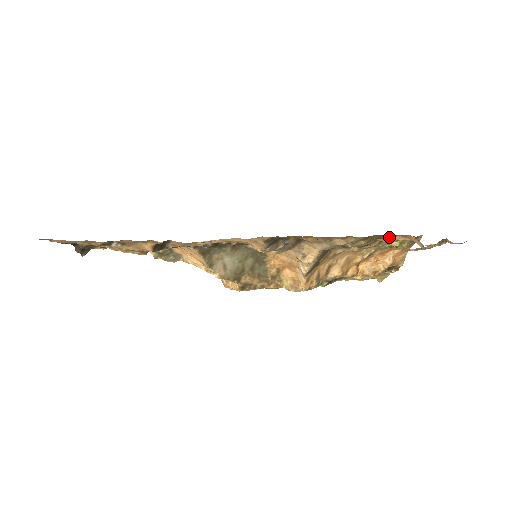
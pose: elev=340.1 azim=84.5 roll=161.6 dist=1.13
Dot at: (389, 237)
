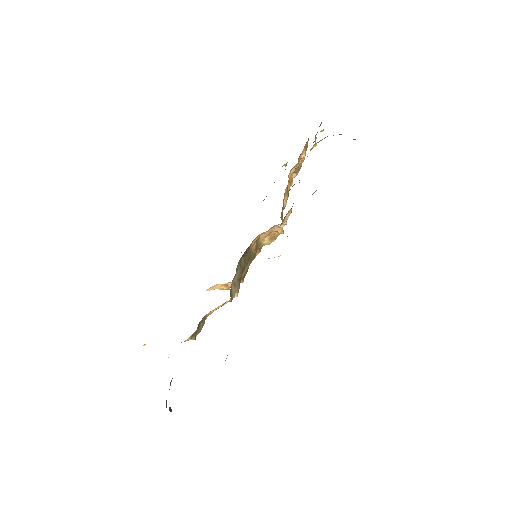
Dot at: occluded
